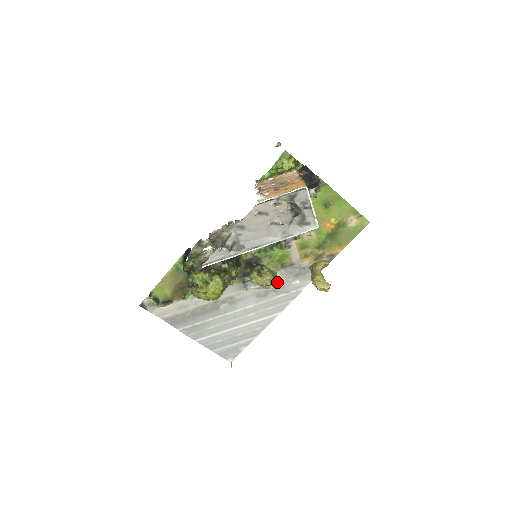
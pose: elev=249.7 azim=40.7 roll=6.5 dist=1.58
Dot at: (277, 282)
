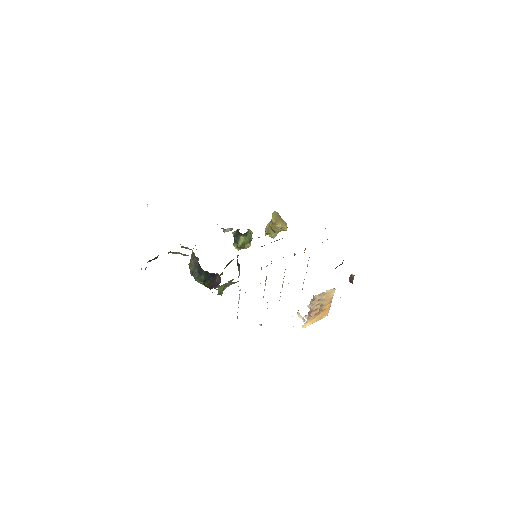
Dot at: occluded
